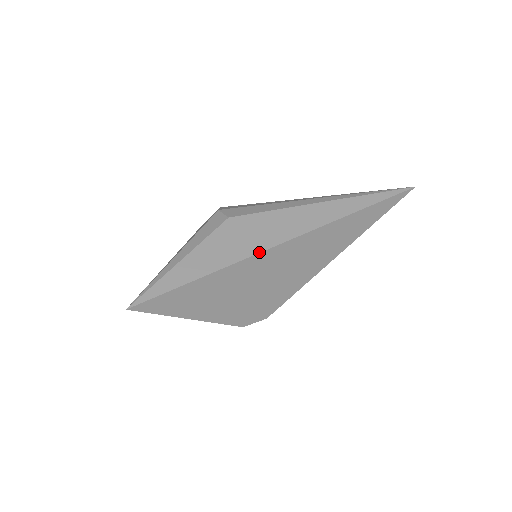
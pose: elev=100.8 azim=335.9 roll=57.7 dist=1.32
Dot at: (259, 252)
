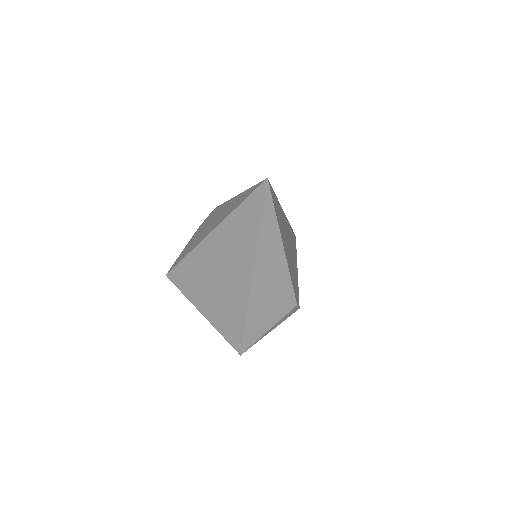
Dot at: (283, 211)
